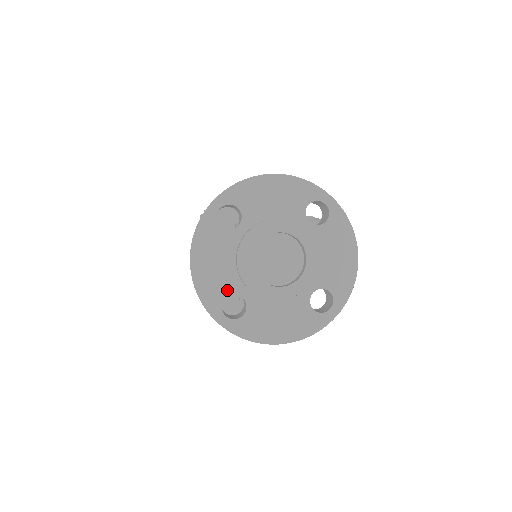
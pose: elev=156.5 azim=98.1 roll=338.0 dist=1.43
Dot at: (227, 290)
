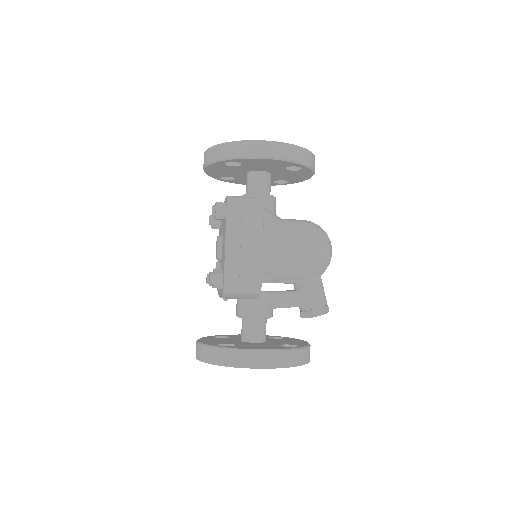
Dot at: occluded
